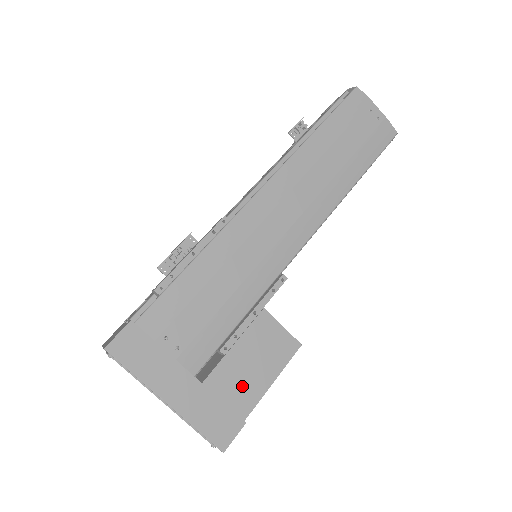
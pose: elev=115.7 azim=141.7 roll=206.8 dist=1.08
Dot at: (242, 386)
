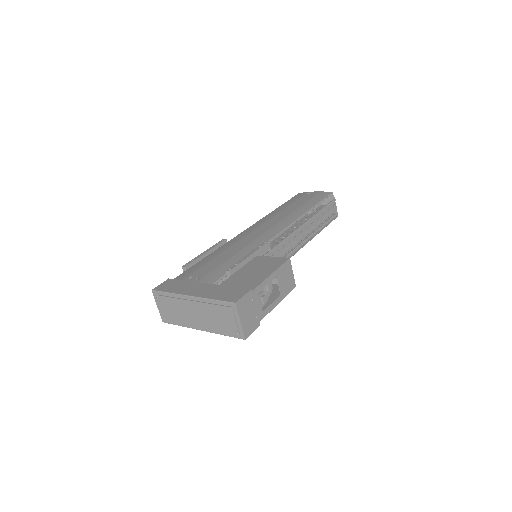
Dot at: (247, 281)
